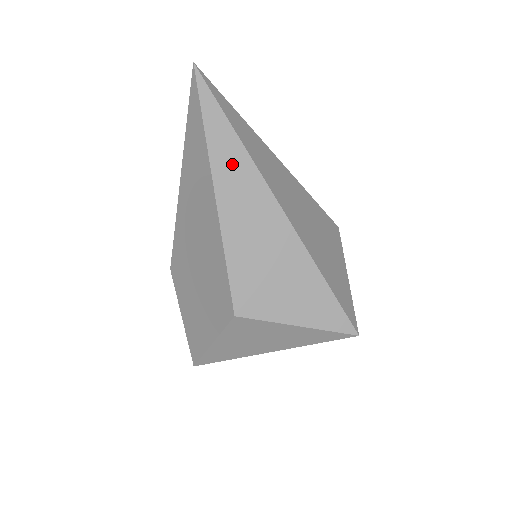
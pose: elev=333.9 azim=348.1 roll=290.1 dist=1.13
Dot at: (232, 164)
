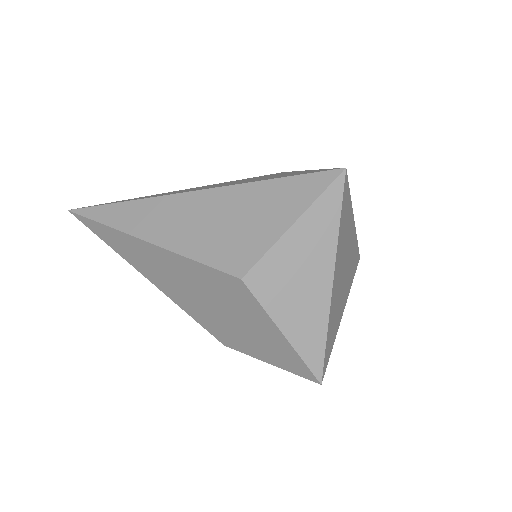
Dot at: (135, 216)
